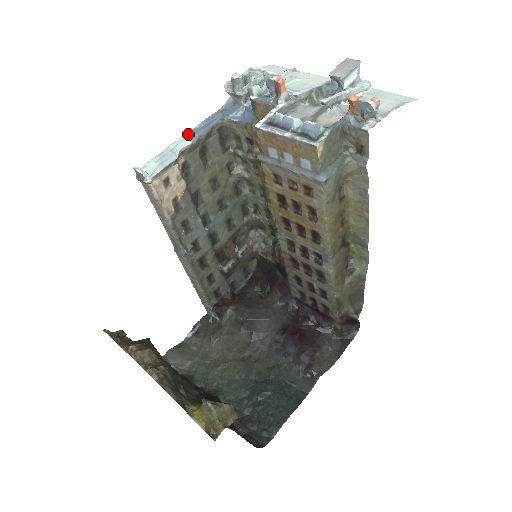
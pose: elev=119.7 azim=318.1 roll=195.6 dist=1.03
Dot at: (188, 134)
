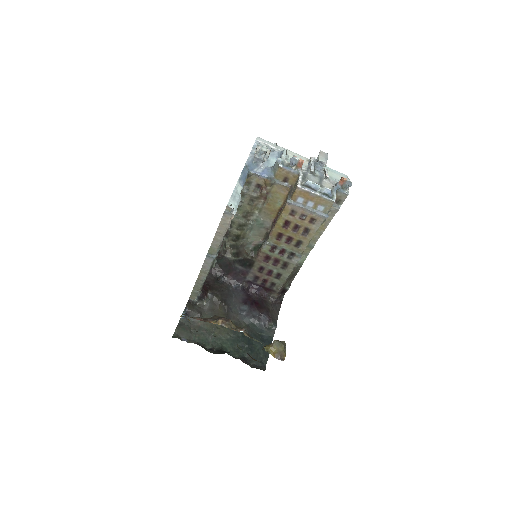
Dot at: (239, 182)
